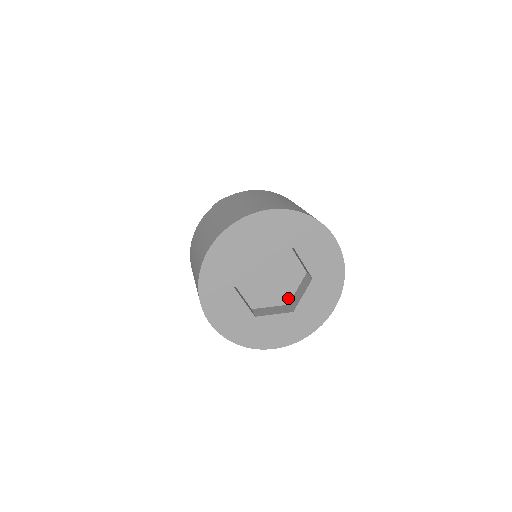
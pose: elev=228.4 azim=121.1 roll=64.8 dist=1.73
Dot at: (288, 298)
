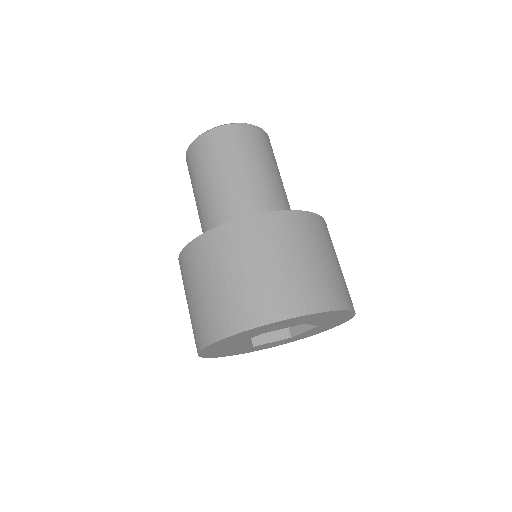
Dot at: occluded
